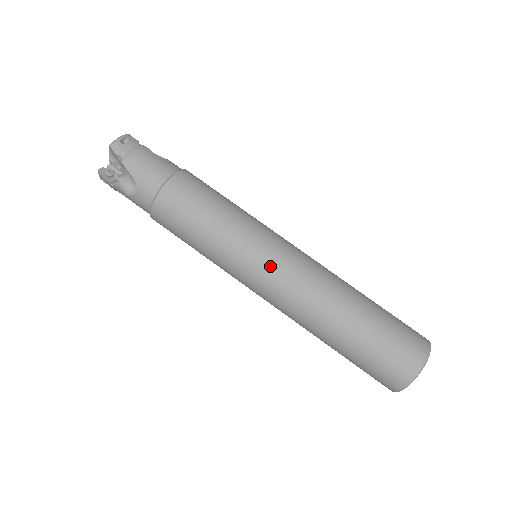
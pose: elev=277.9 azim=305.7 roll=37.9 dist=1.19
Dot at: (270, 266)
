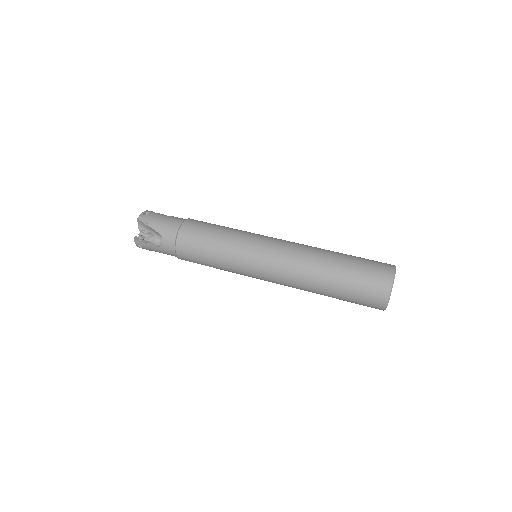
Dot at: (266, 252)
